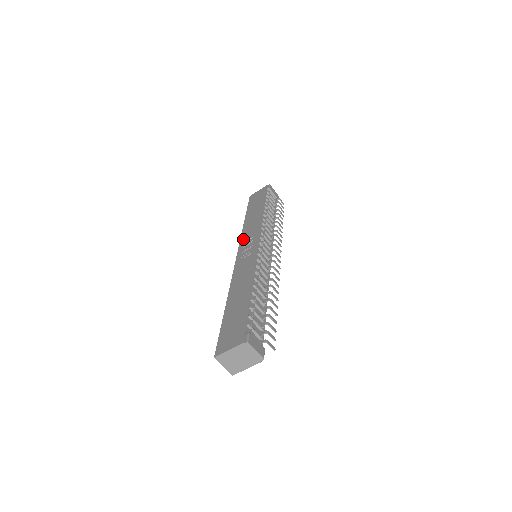
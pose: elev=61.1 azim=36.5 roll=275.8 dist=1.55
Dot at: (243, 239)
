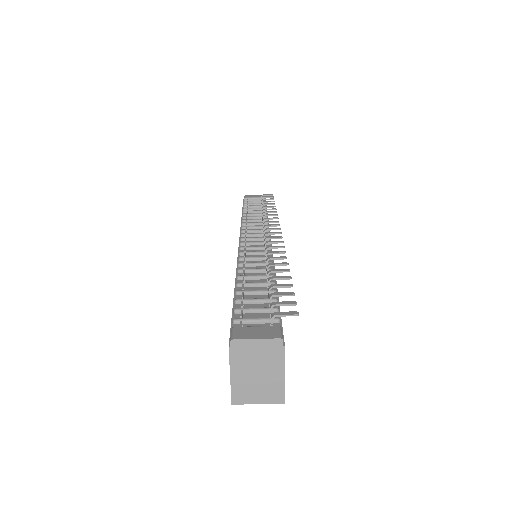
Dot at: occluded
